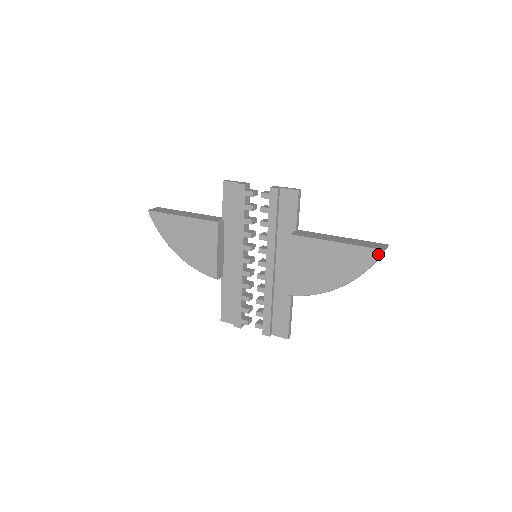
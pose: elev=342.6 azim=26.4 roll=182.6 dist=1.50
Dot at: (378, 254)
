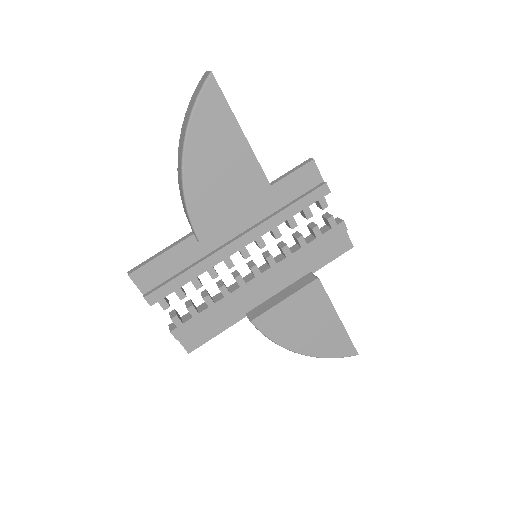
Dot at: (353, 354)
